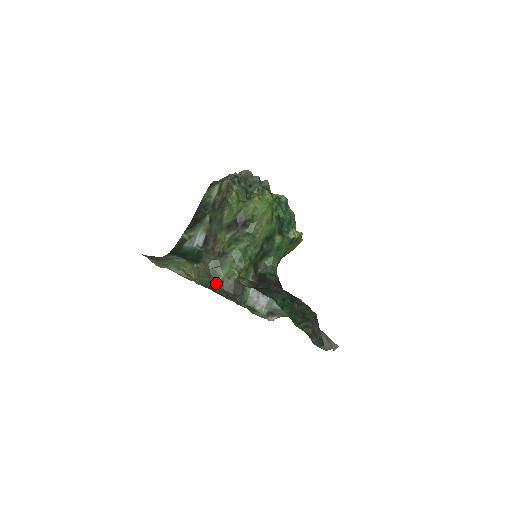
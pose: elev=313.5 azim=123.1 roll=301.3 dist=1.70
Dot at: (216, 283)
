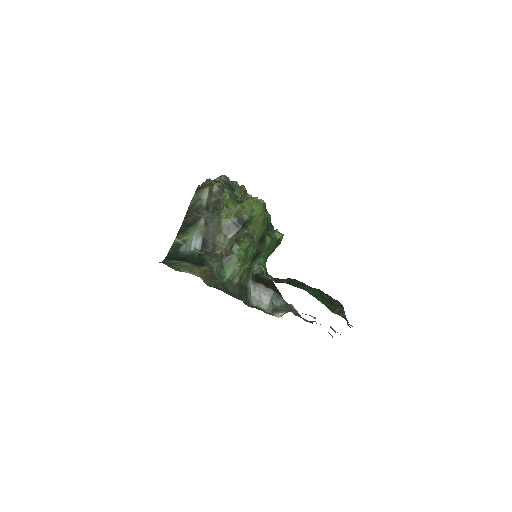
Dot at: (222, 285)
